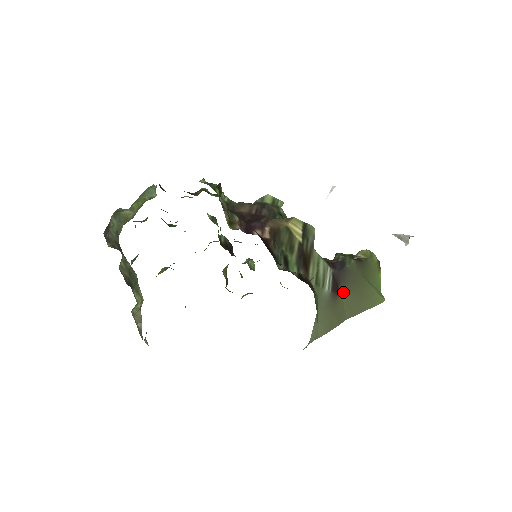
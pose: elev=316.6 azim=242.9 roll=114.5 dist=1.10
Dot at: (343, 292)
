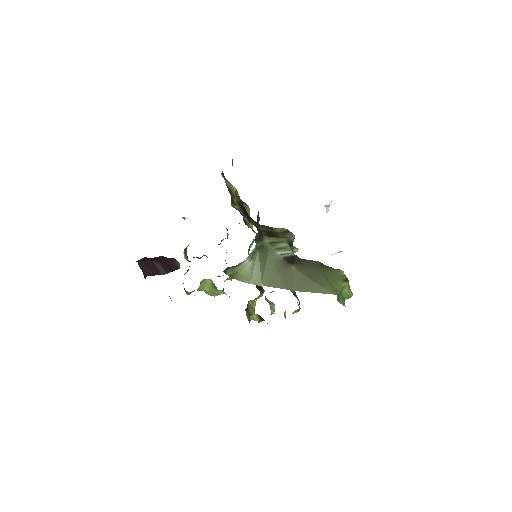
Dot at: (296, 268)
